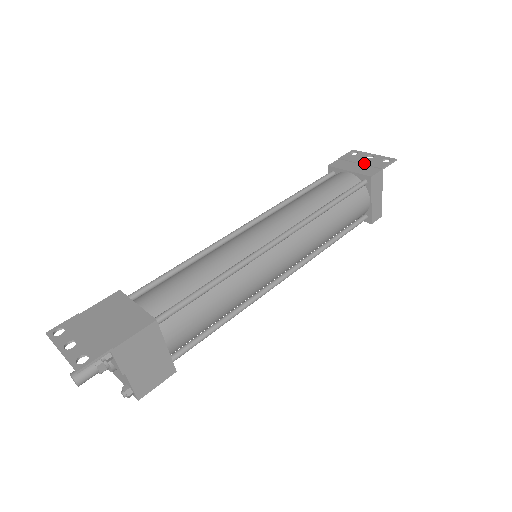
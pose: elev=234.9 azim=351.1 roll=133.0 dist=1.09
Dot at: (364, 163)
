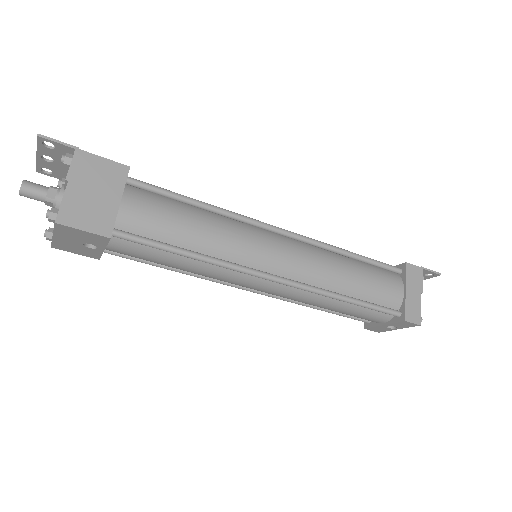
Dot at: occluded
